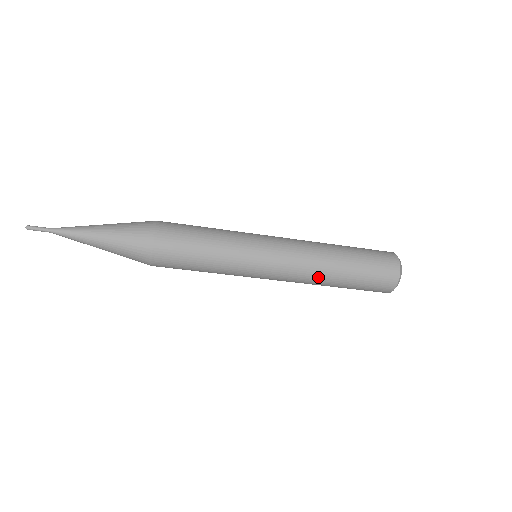
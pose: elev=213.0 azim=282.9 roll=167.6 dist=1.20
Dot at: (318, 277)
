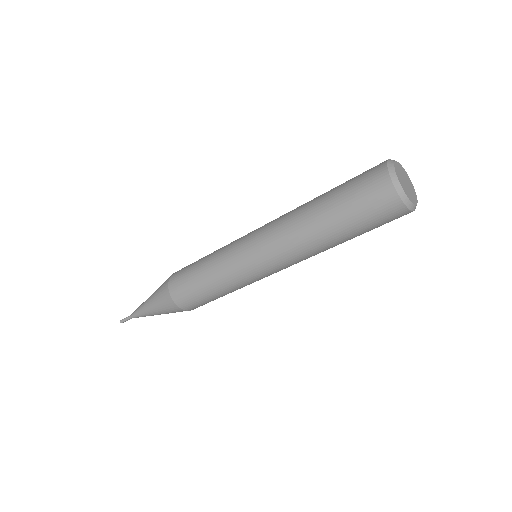
Dot at: (317, 253)
